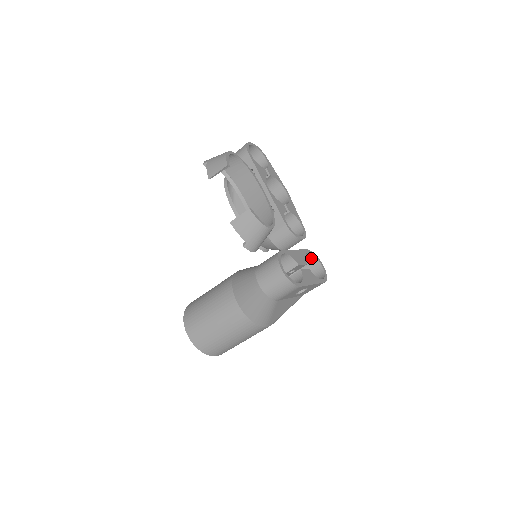
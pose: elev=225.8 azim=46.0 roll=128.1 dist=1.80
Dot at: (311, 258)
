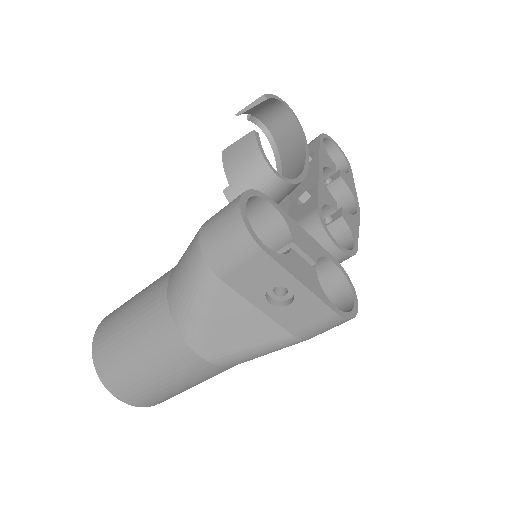
Dot at: (341, 284)
